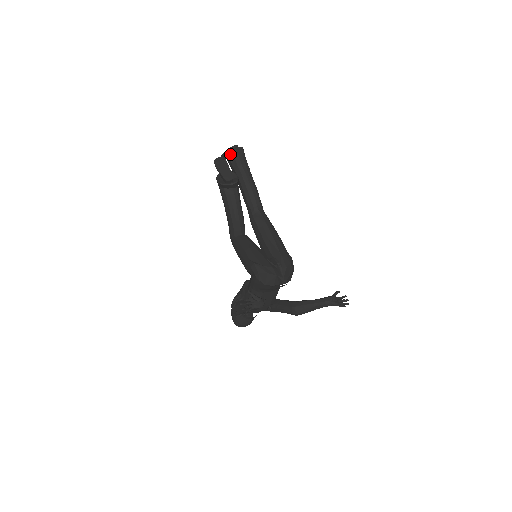
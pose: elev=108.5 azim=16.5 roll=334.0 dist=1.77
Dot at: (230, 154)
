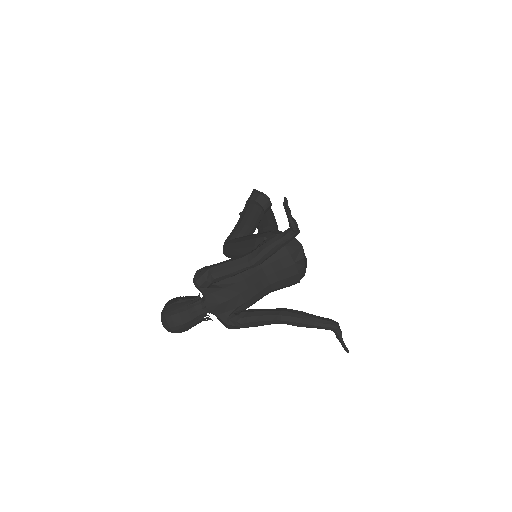
Dot at: occluded
